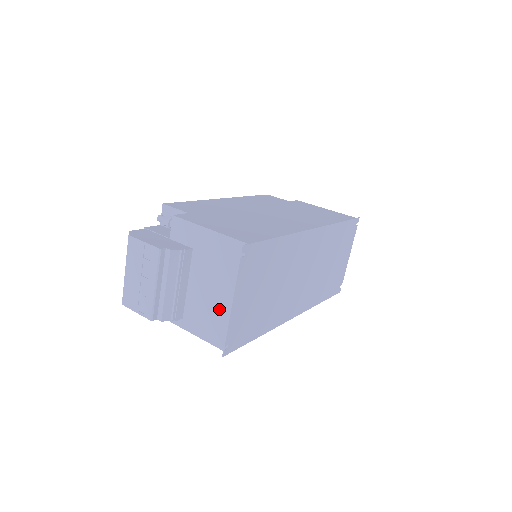
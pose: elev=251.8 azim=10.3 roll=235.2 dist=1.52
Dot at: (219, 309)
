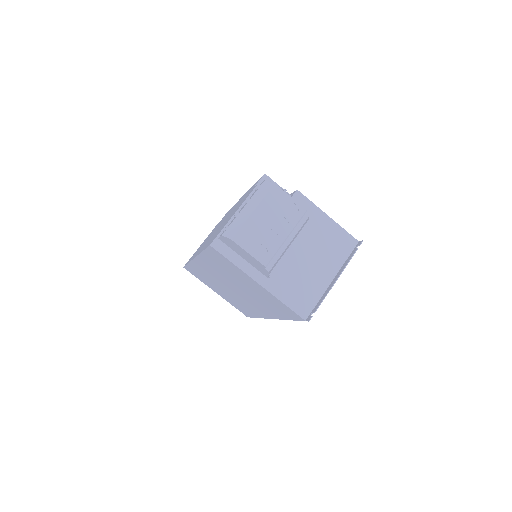
Dot at: (312, 281)
